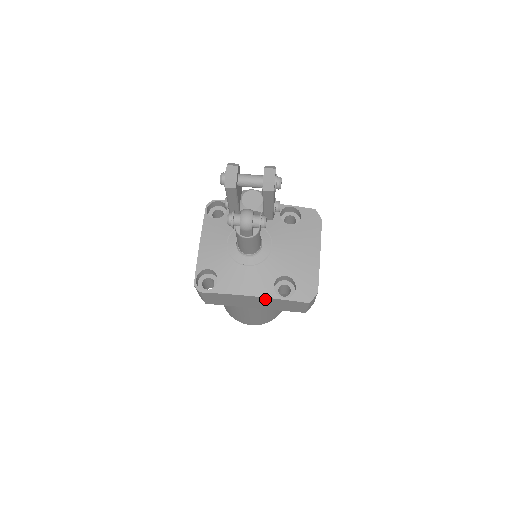
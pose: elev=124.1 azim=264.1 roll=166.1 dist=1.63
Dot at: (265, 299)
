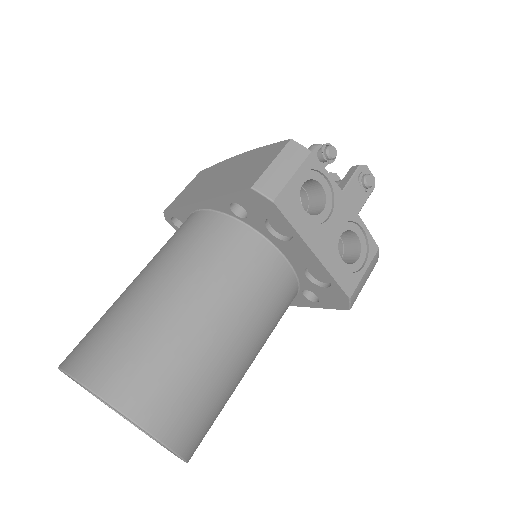
Dot at: (246, 157)
